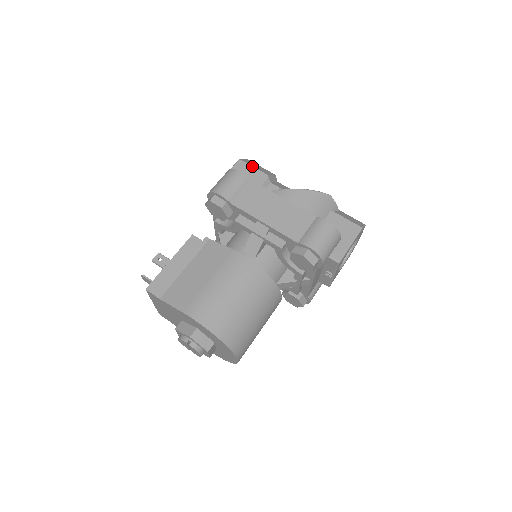
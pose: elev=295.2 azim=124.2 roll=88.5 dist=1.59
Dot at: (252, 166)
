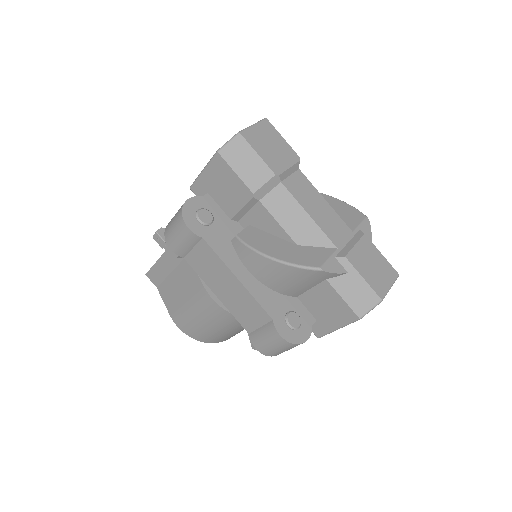
Dot at: (233, 170)
